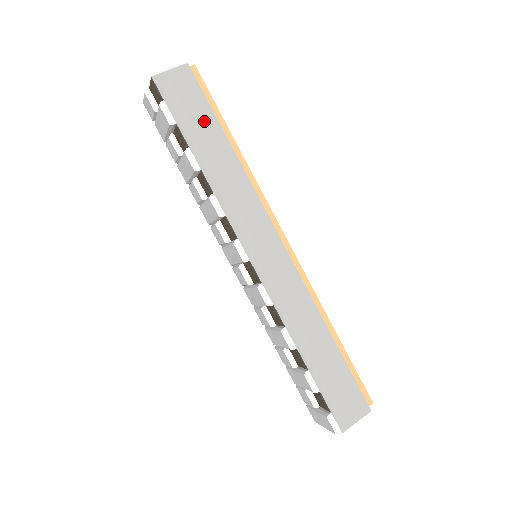
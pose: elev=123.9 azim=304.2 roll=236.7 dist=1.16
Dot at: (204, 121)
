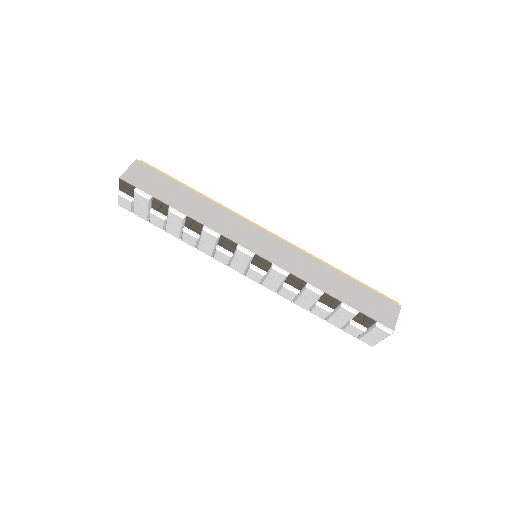
Dot at: (169, 187)
